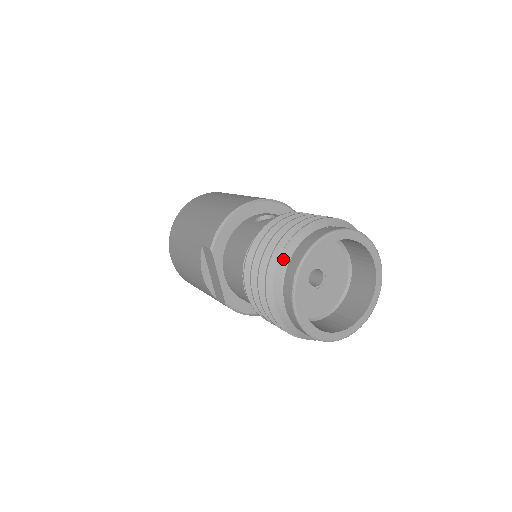
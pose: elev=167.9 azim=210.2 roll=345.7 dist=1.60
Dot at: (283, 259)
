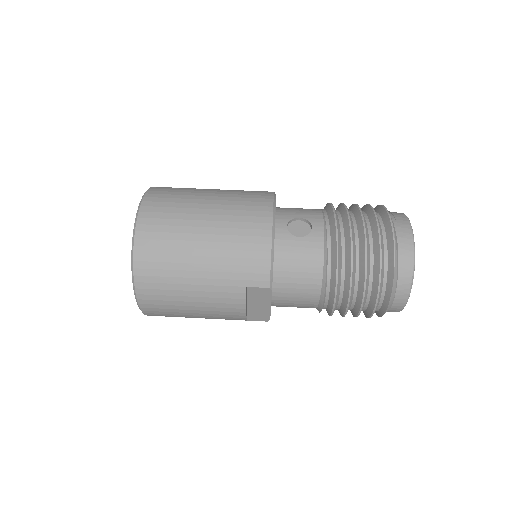
Dot at: (396, 275)
